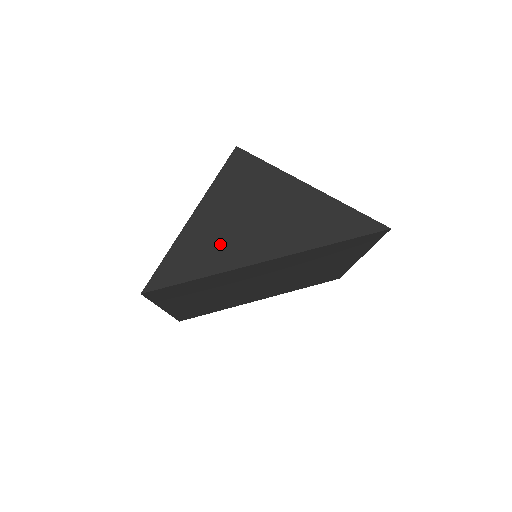
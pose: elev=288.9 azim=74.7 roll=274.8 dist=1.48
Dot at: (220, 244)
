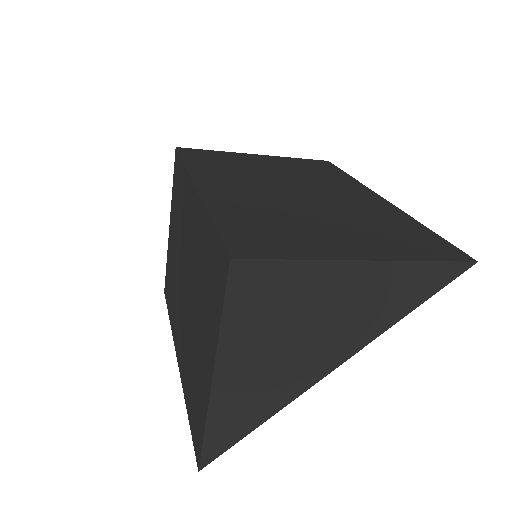
Dot at: (267, 386)
